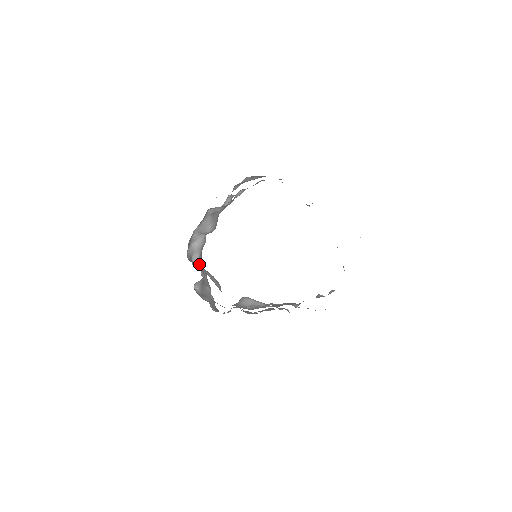
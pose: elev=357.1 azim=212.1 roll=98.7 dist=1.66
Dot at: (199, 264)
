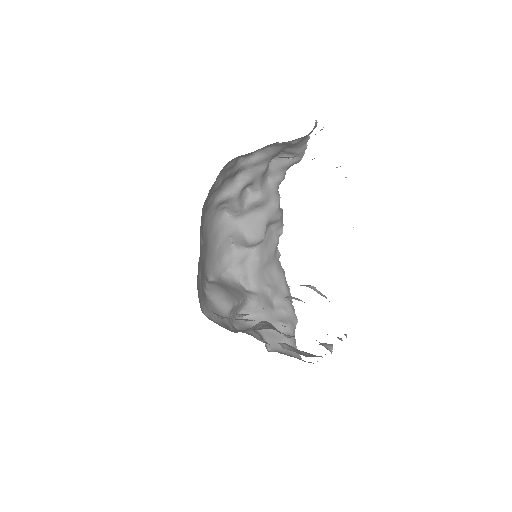
Dot at: (253, 288)
